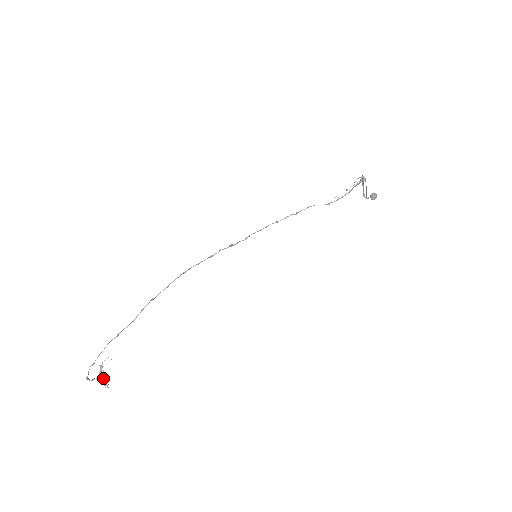
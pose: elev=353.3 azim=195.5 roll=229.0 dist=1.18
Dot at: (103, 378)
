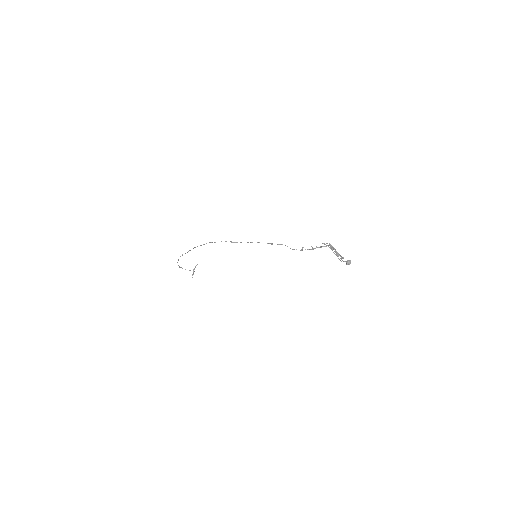
Dot at: (193, 272)
